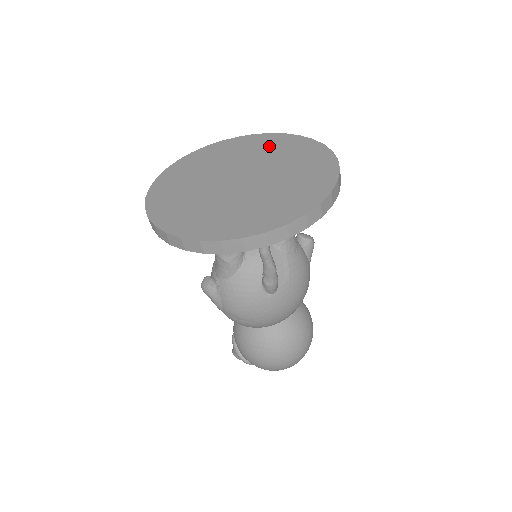
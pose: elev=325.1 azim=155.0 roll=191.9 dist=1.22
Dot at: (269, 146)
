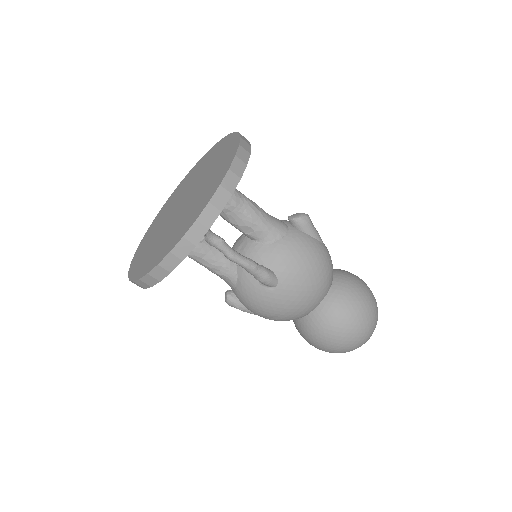
Dot at: (209, 159)
